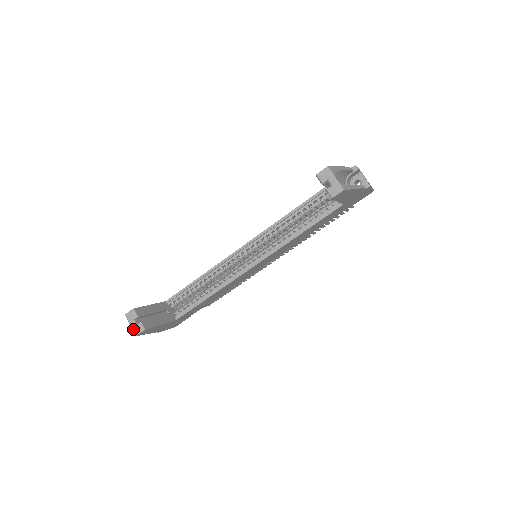
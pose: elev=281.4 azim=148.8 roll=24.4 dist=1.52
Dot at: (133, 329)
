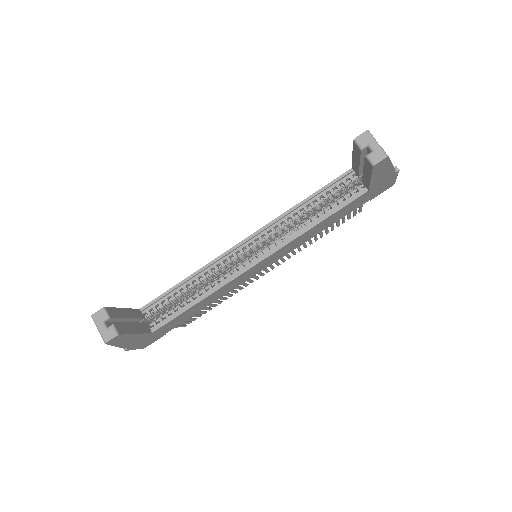
Dot at: (101, 334)
